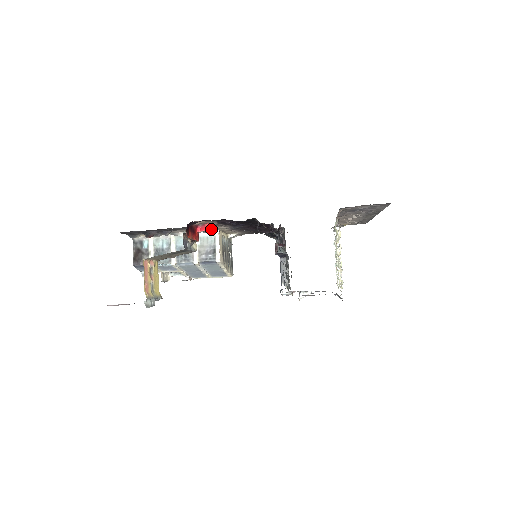
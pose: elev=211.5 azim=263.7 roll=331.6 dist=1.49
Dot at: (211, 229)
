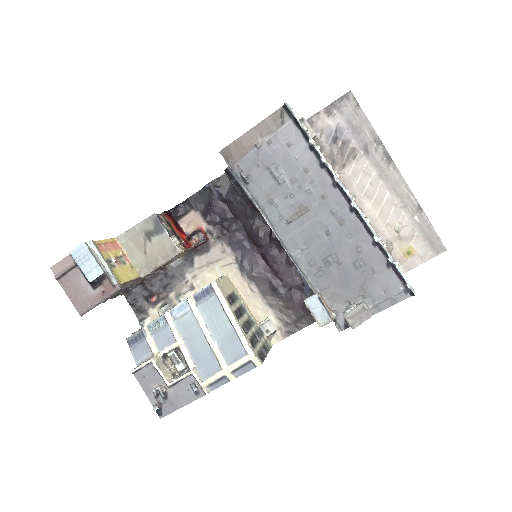
Dot at: (199, 229)
